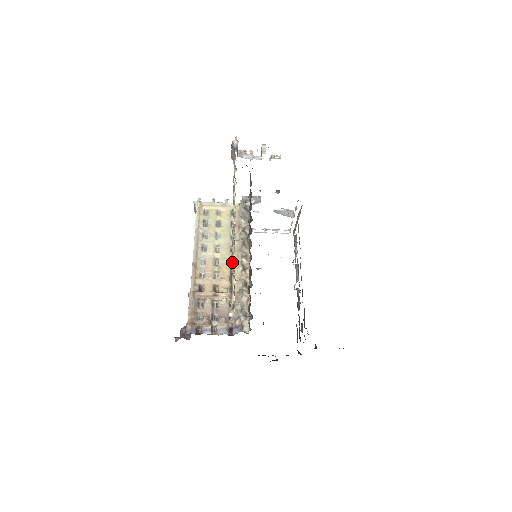
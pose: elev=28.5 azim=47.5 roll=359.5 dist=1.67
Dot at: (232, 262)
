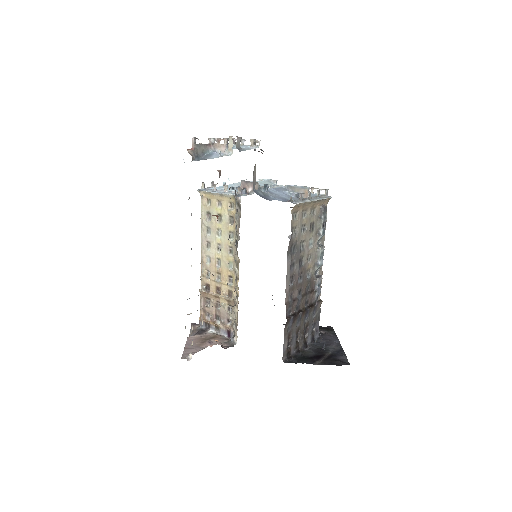
Dot at: occluded
